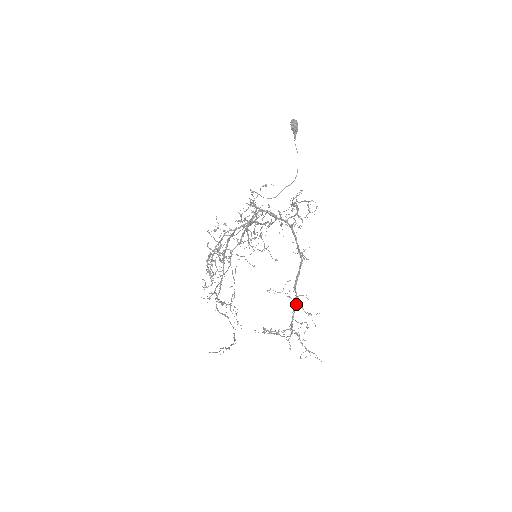
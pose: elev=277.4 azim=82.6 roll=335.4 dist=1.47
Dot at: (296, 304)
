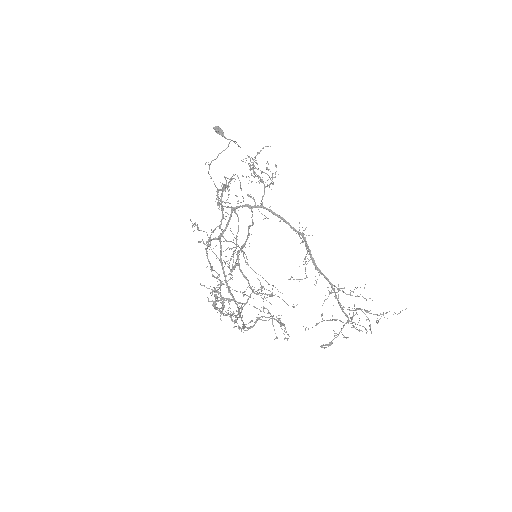
Dot at: (332, 287)
